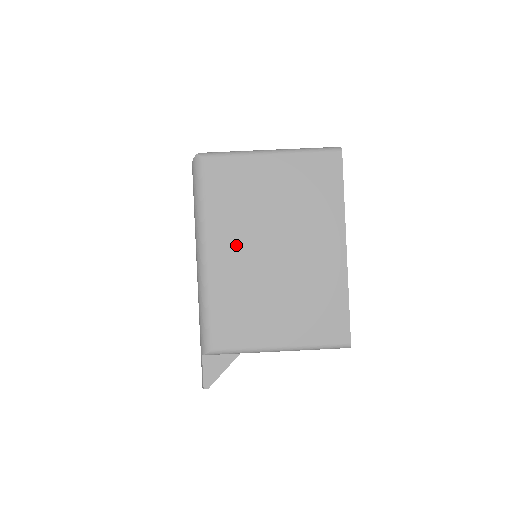
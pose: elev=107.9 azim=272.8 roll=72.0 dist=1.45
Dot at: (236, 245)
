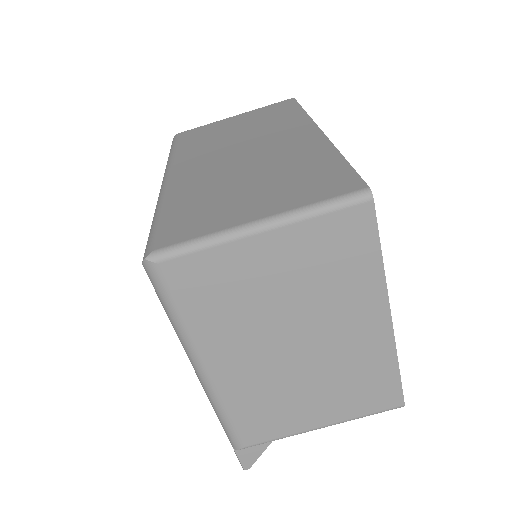
Dot at: (241, 352)
